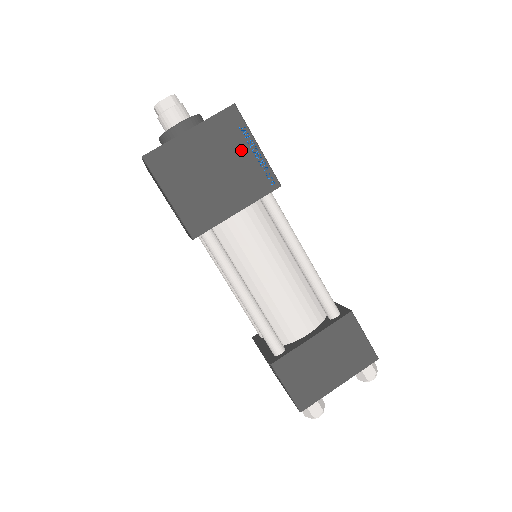
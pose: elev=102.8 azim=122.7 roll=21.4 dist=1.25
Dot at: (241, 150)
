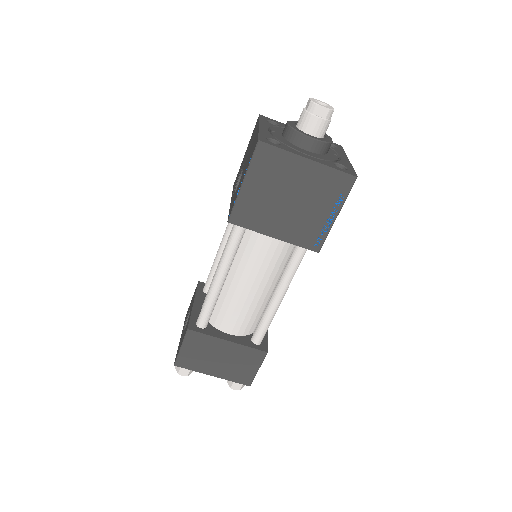
Dot at: (324, 207)
